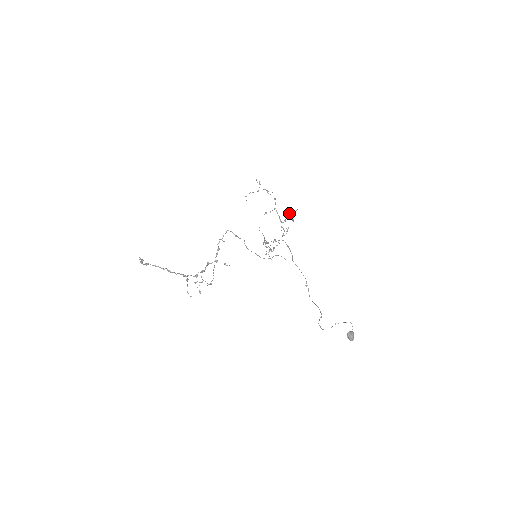
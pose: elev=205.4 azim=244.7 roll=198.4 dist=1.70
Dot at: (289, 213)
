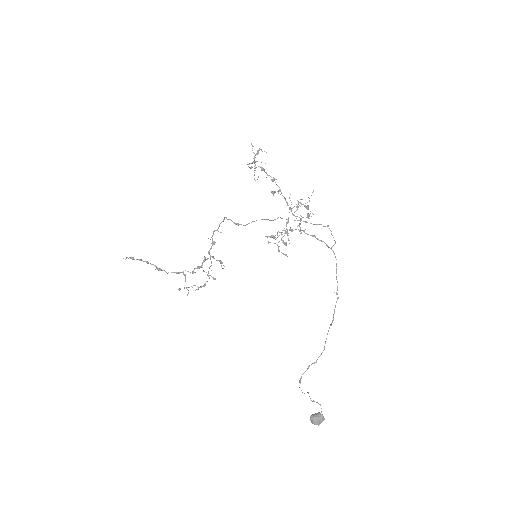
Dot at: (297, 200)
